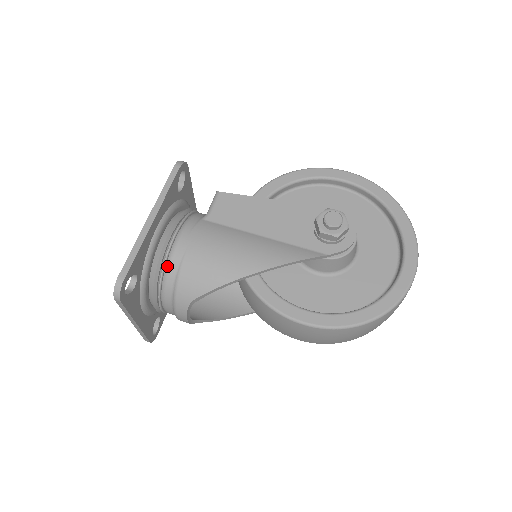
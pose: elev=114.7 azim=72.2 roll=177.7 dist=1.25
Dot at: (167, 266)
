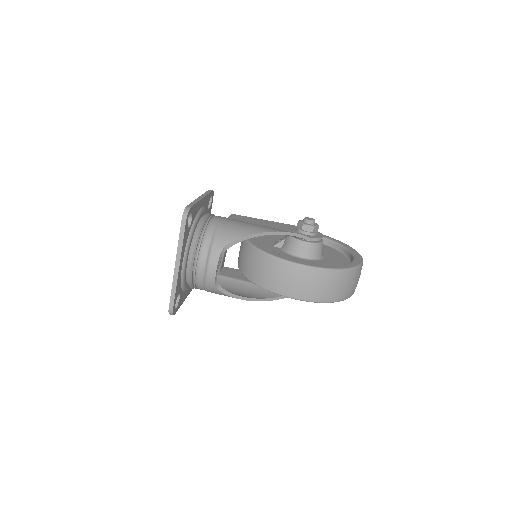
Dot at: (208, 226)
